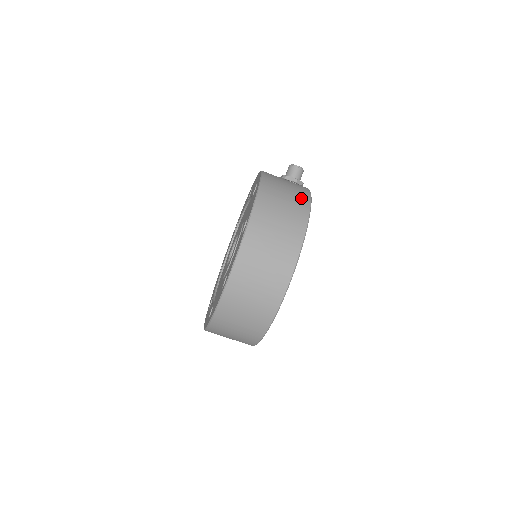
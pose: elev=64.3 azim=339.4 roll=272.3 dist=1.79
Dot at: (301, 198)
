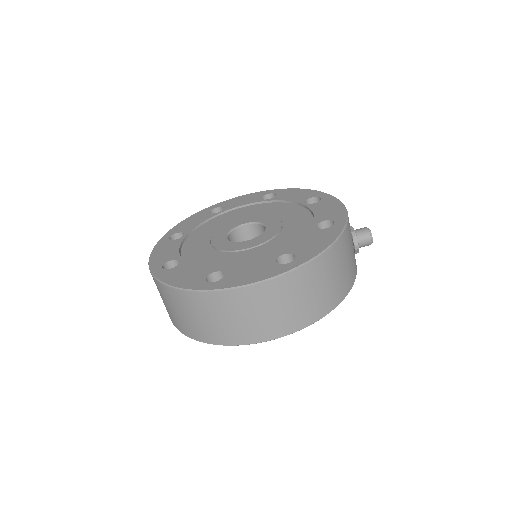
Dot at: (347, 283)
